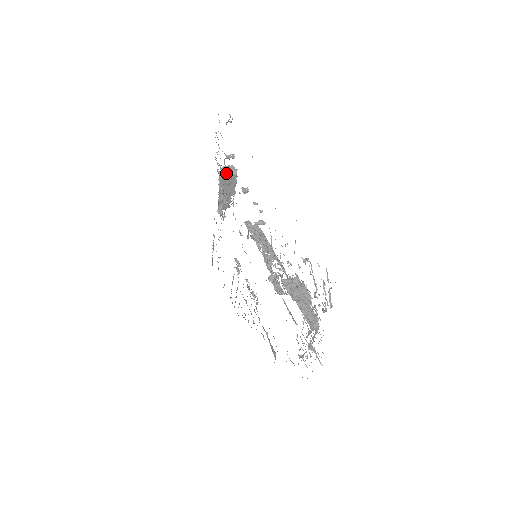
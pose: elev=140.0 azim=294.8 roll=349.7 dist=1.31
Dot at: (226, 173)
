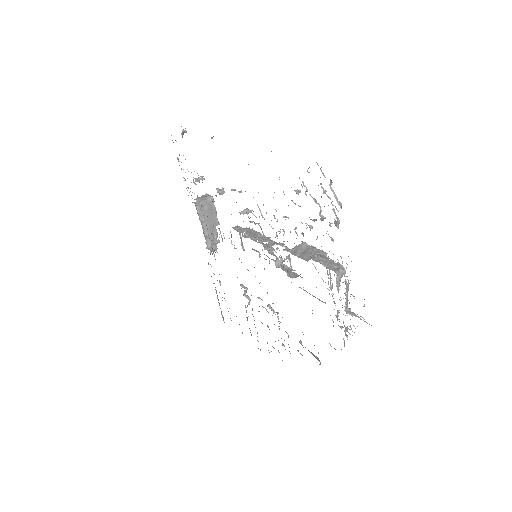
Dot at: (202, 200)
